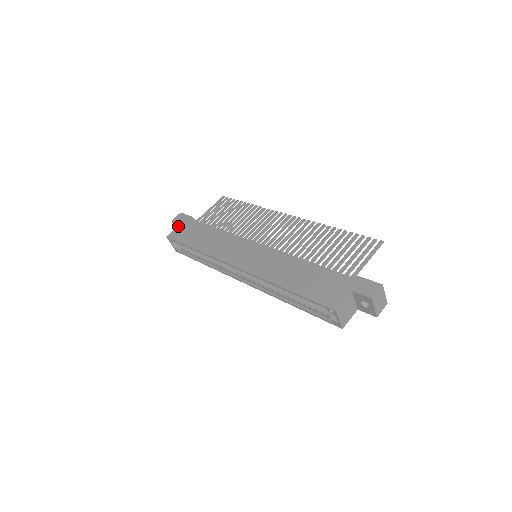
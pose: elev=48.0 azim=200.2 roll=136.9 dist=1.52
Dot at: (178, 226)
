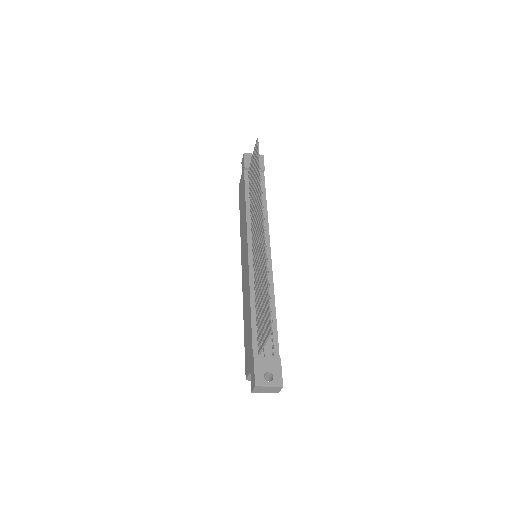
Dot at: (241, 176)
